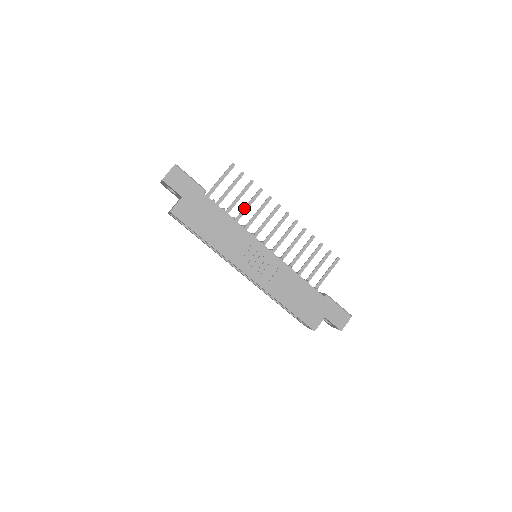
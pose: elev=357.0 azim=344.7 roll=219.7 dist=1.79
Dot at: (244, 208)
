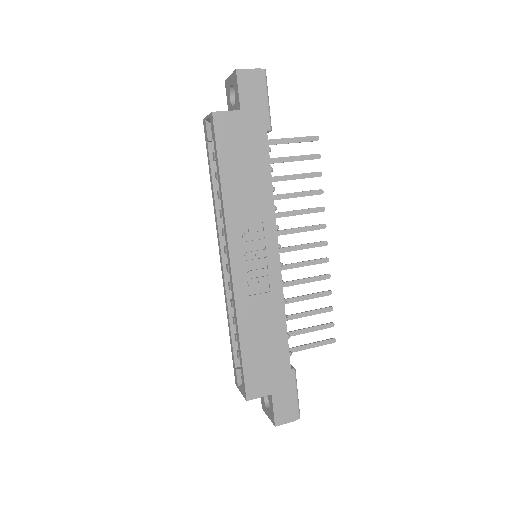
Dot at: (288, 193)
